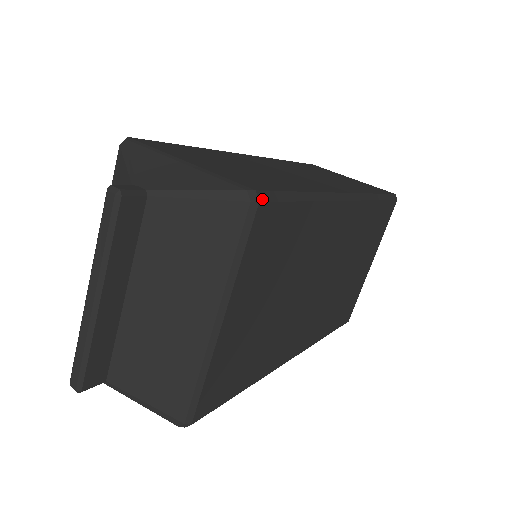
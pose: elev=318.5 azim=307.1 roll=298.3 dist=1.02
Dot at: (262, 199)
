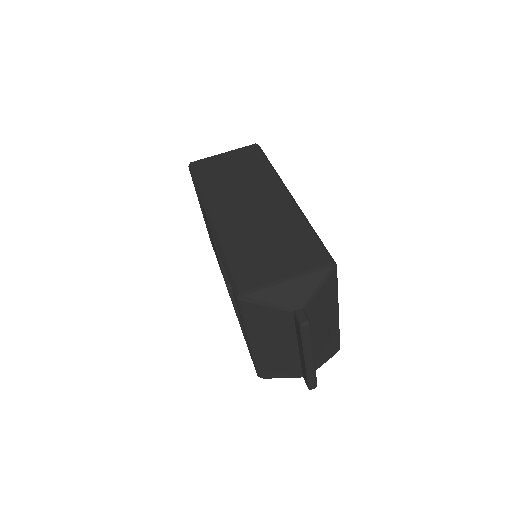
Dot at: (334, 262)
